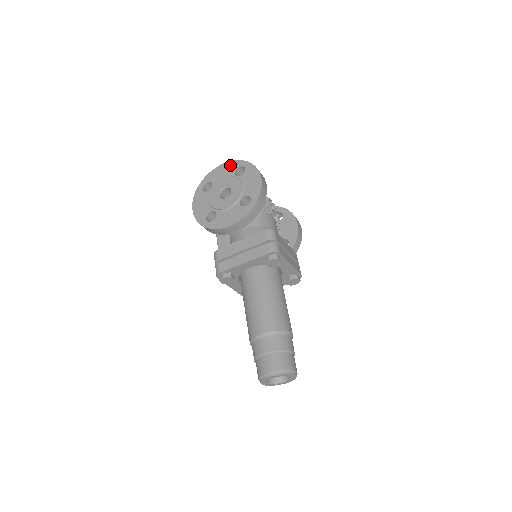
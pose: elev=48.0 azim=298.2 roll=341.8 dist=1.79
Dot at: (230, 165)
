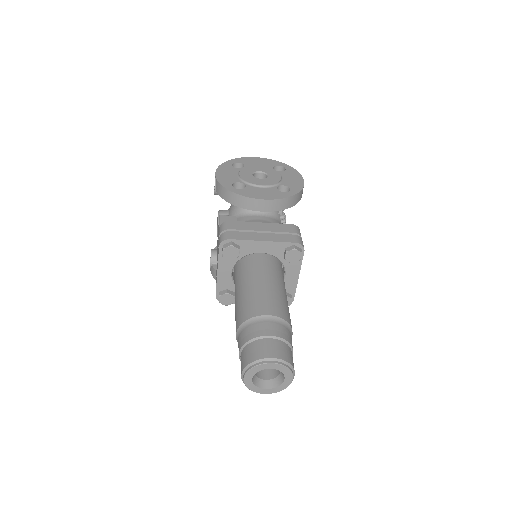
Dot at: (268, 161)
